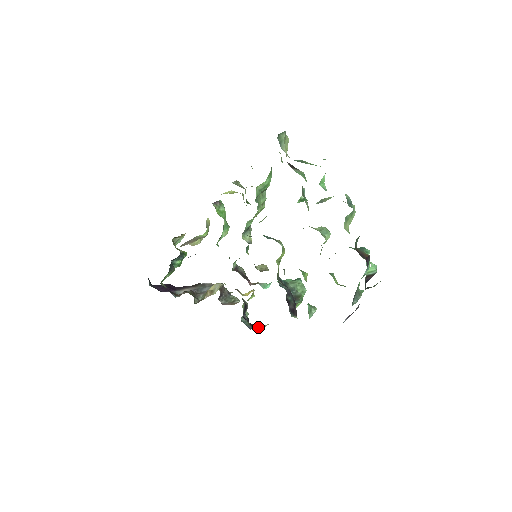
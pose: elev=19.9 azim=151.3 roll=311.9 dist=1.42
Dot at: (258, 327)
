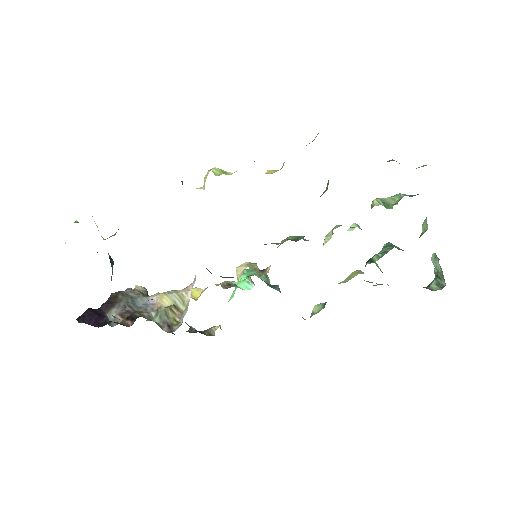
Dot at: (207, 332)
